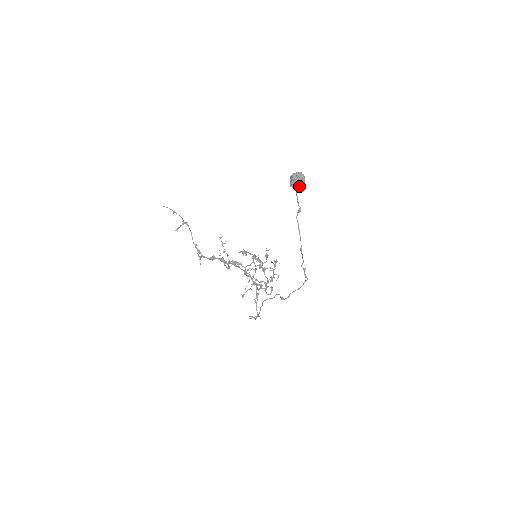
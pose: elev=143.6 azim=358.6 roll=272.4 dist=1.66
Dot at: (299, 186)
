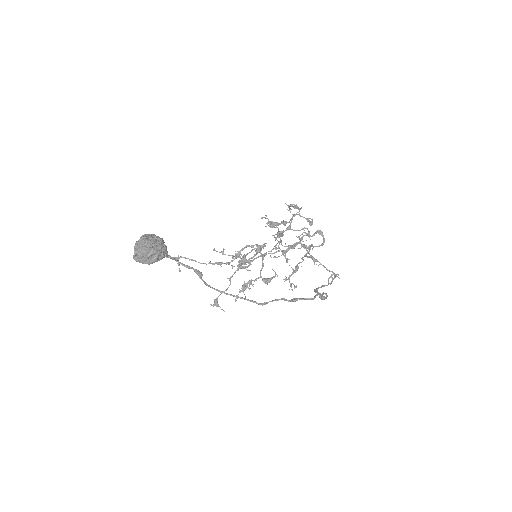
Dot at: (160, 255)
